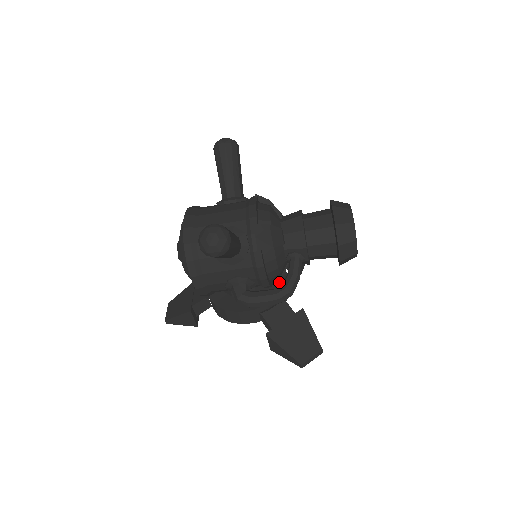
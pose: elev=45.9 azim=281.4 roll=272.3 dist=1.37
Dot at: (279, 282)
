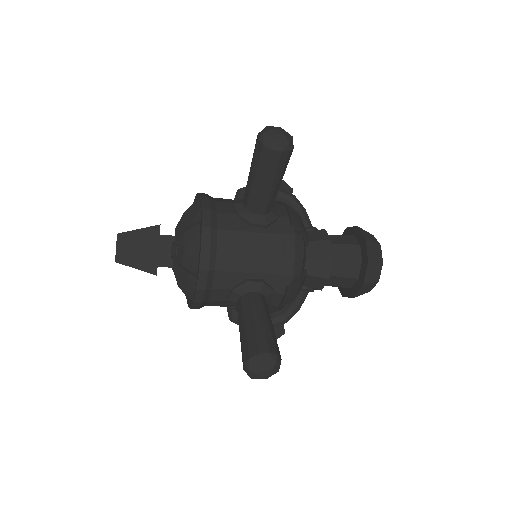
Dot at: occluded
